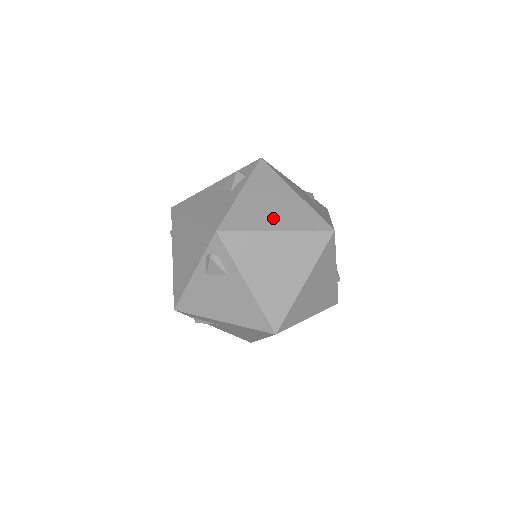
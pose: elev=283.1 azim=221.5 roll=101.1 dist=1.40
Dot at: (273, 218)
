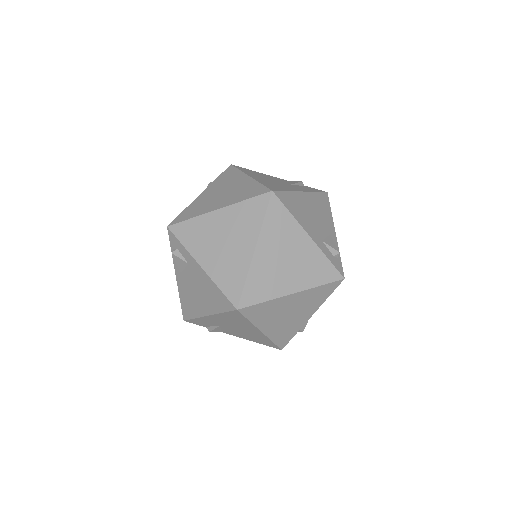
Dot at: (218, 202)
